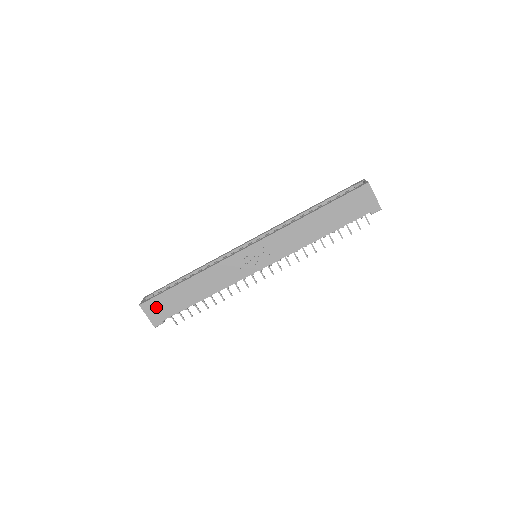
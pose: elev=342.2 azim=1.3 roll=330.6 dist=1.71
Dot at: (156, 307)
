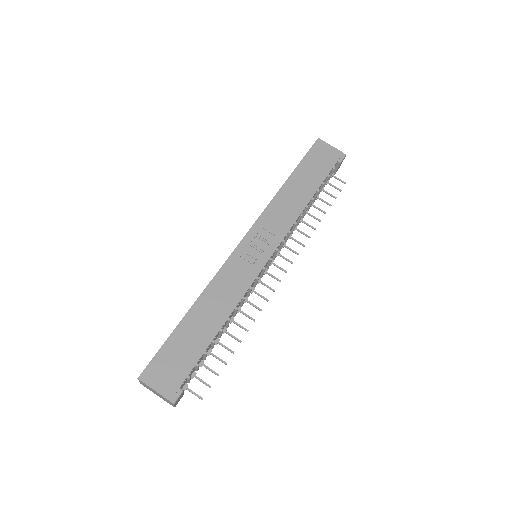
Dot at: (163, 369)
